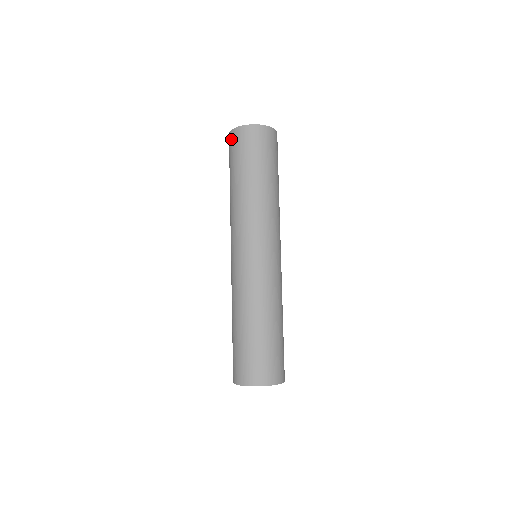
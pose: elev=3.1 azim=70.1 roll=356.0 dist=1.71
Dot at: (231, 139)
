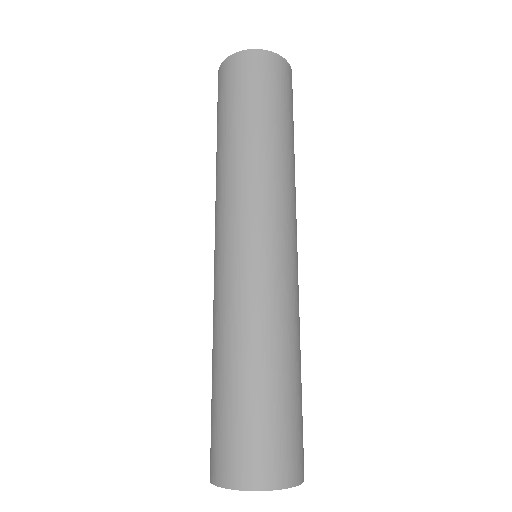
Dot at: occluded
